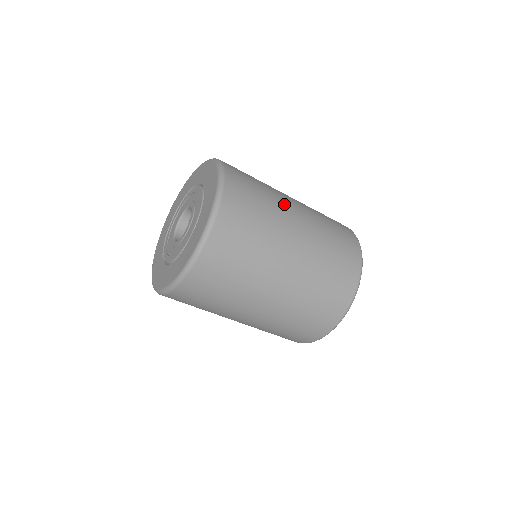
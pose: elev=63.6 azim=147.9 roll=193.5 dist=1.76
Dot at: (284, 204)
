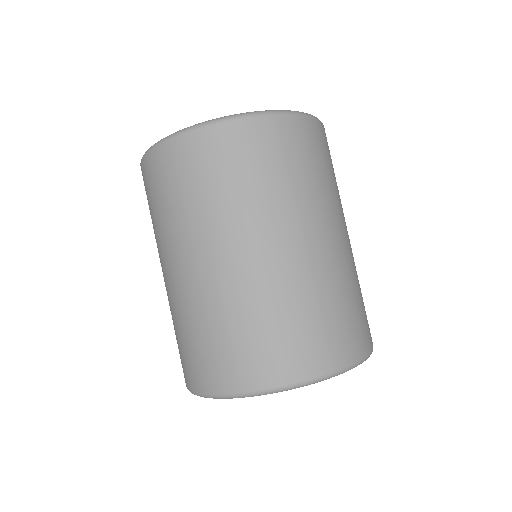
Dot at: occluded
